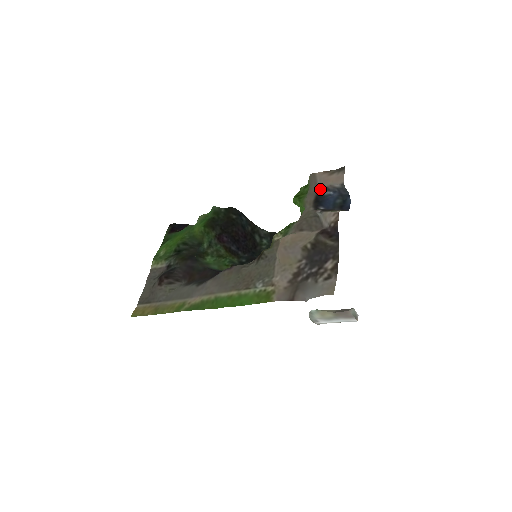
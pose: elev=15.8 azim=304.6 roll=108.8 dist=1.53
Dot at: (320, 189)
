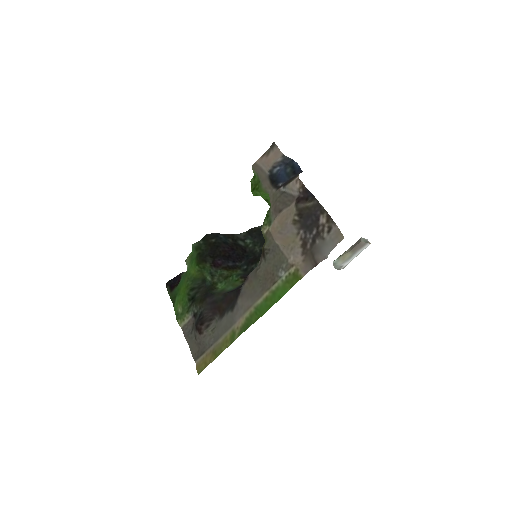
Dot at: (268, 171)
